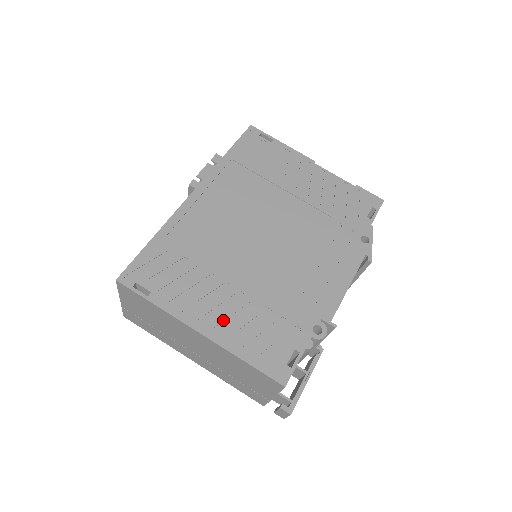
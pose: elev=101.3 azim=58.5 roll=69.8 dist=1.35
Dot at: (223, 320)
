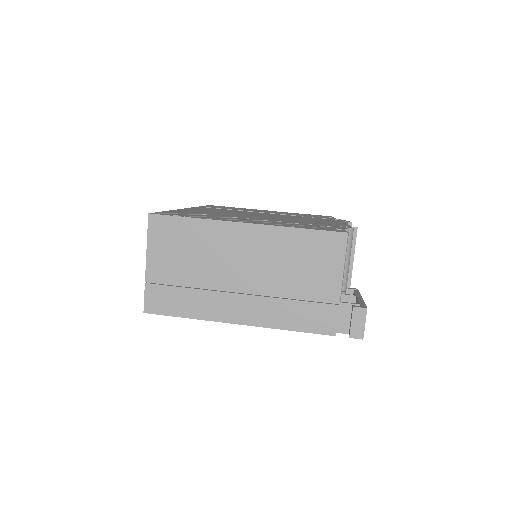
Dot at: (262, 222)
